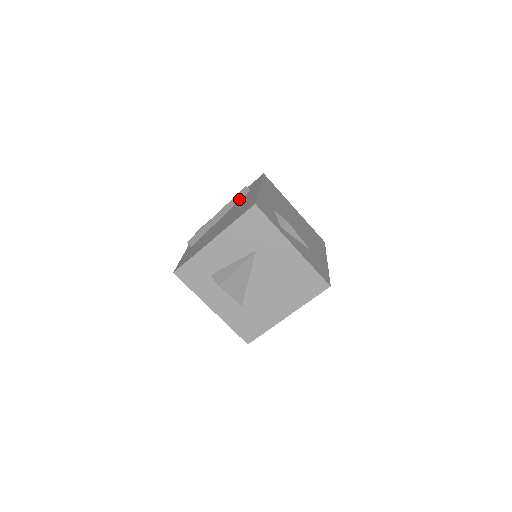
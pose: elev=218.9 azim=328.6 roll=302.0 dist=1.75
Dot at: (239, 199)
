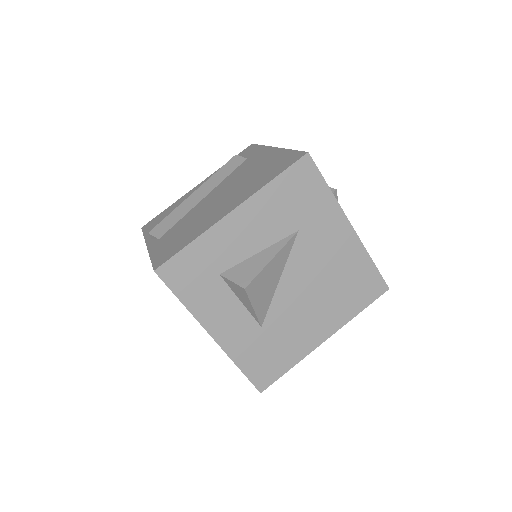
Dot at: (231, 170)
